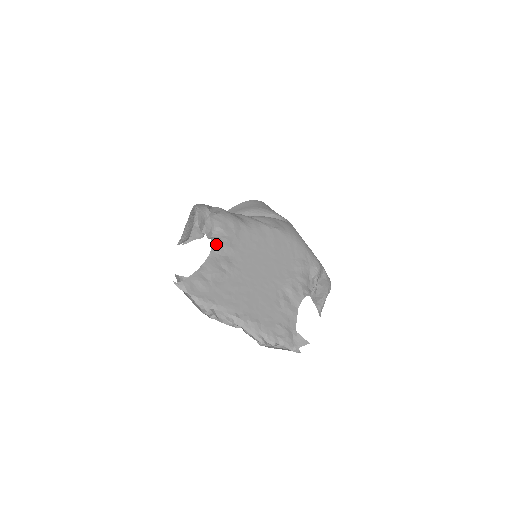
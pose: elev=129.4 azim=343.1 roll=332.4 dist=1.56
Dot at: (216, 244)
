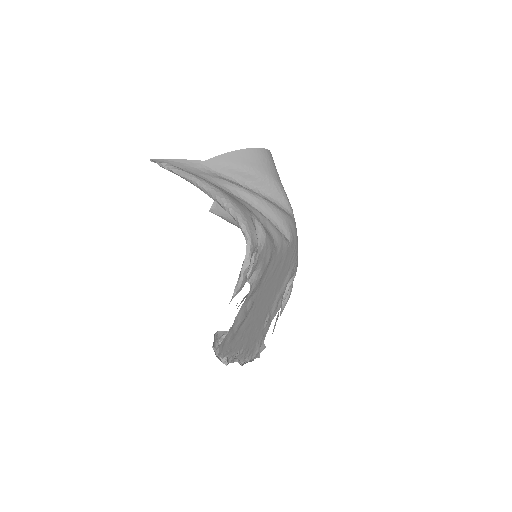
Dot at: (252, 289)
